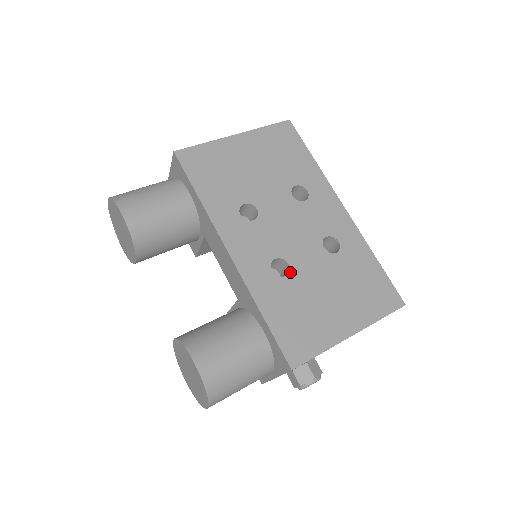
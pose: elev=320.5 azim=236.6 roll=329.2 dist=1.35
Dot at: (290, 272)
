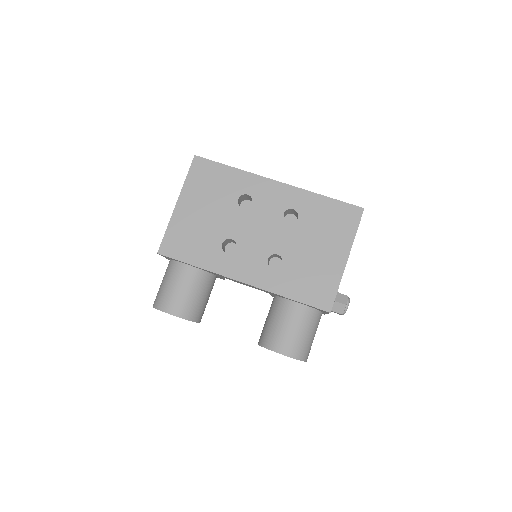
Dot at: (283, 258)
